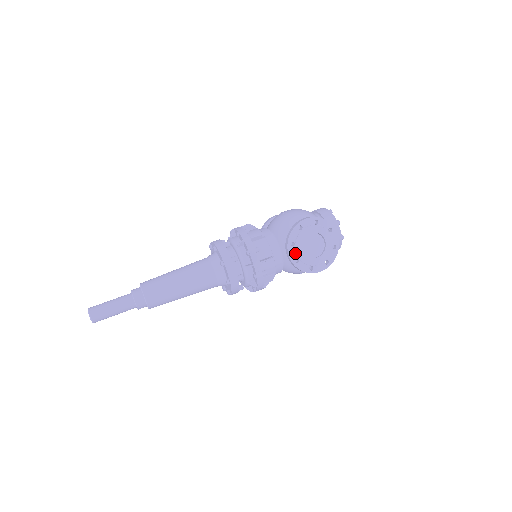
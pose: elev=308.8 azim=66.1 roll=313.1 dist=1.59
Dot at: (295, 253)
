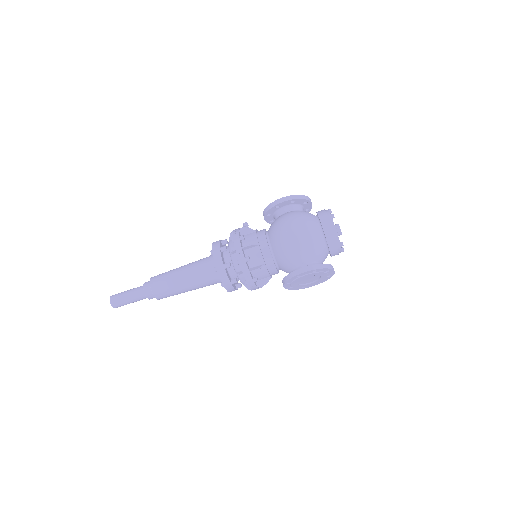
Dot at: (290, 286)
